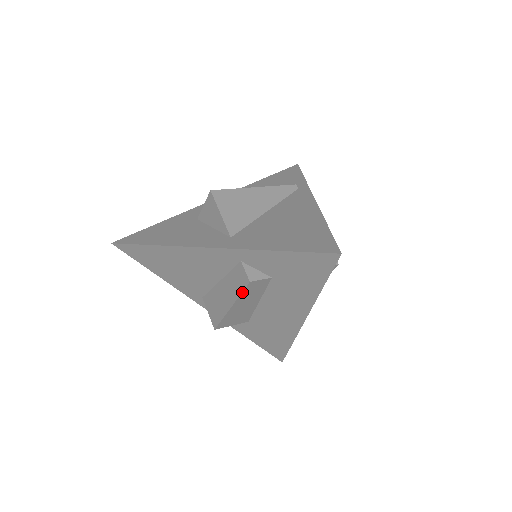
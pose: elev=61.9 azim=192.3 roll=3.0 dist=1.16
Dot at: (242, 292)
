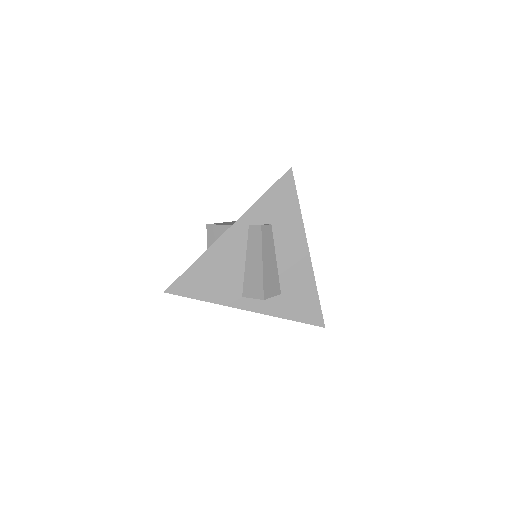
Dot at: (262, 240)
